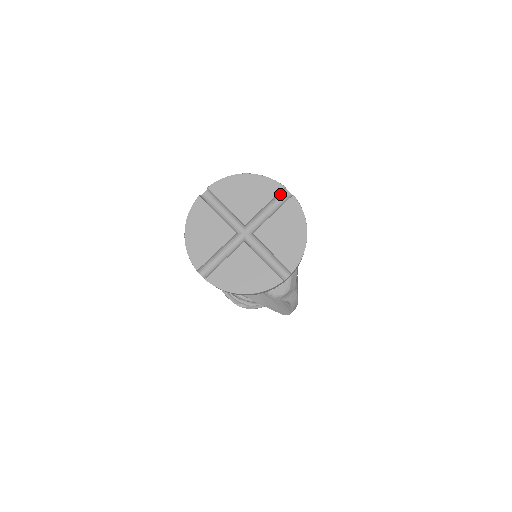
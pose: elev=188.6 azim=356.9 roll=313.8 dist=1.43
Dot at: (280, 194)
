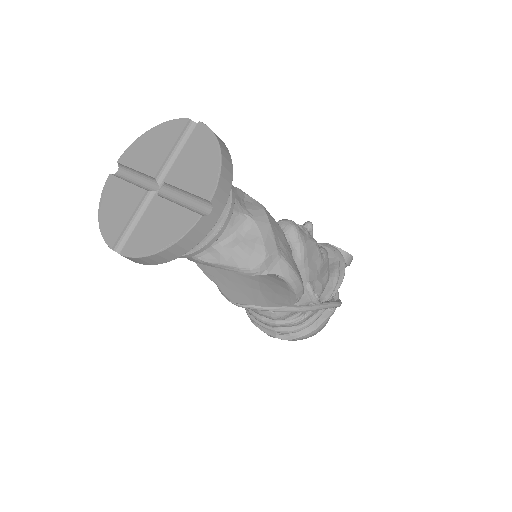
Dot at: (188, 130)
